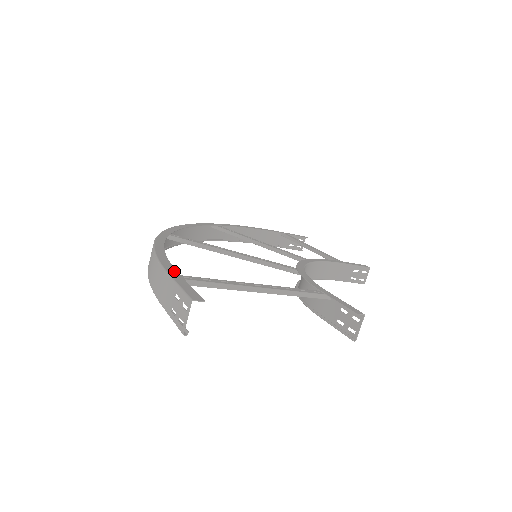
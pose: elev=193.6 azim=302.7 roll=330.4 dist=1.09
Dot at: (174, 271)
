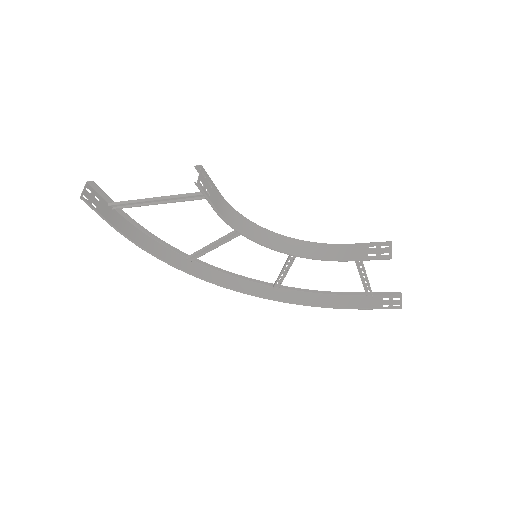
Dot at: occluded
